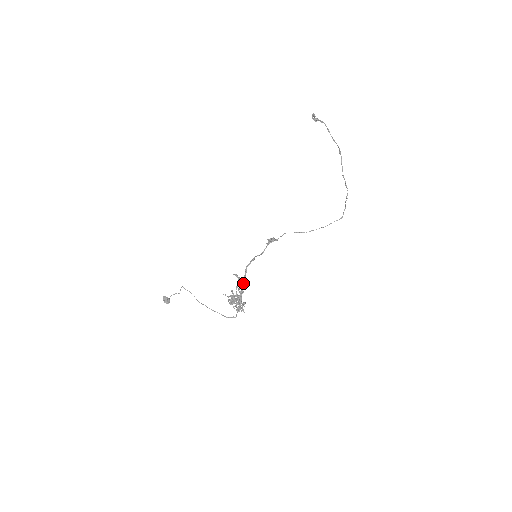
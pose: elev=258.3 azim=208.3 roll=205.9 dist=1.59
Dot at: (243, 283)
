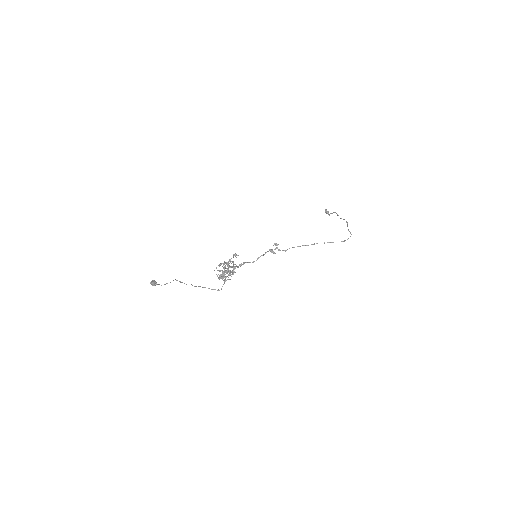
Dot at: (237, 266)
